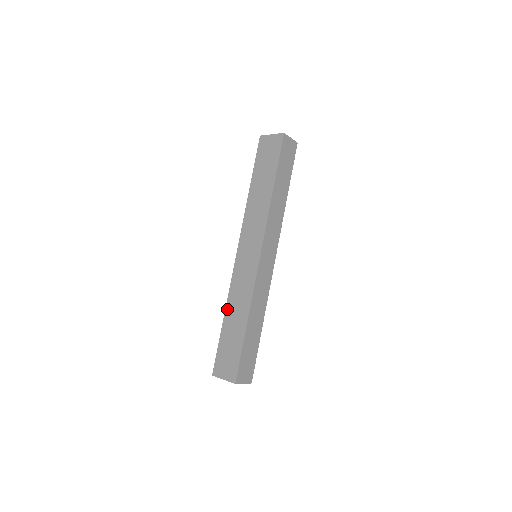
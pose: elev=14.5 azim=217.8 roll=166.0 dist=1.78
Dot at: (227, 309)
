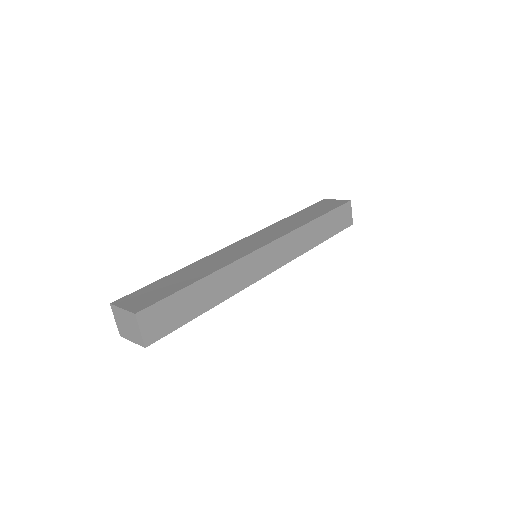
Dot at: (189, 266)
